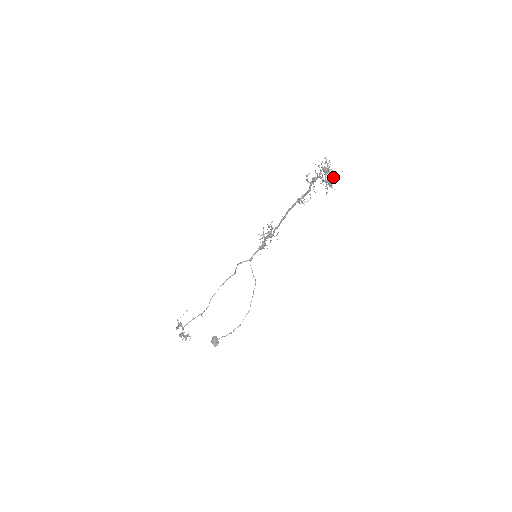
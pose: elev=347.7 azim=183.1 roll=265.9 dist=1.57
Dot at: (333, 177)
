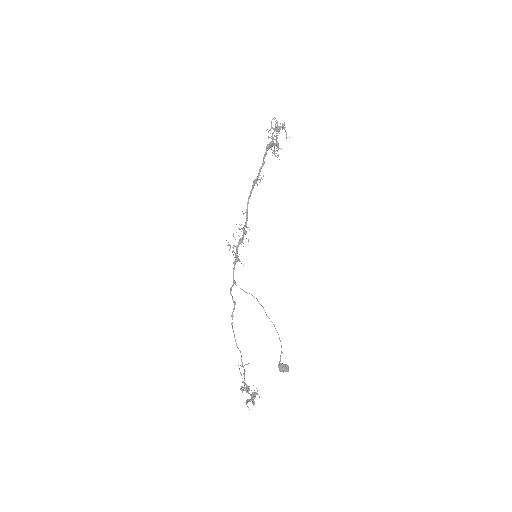
Dot at: (276, 140)
